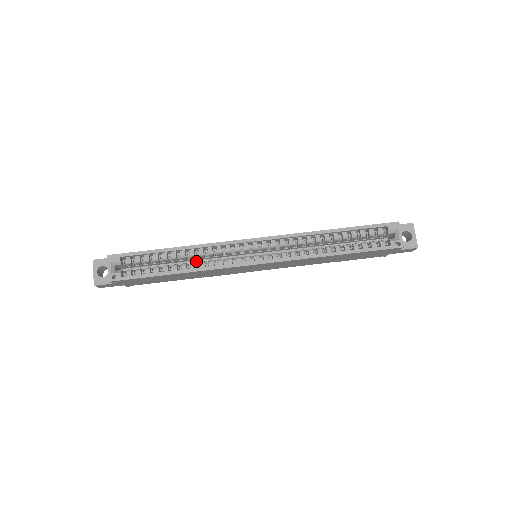
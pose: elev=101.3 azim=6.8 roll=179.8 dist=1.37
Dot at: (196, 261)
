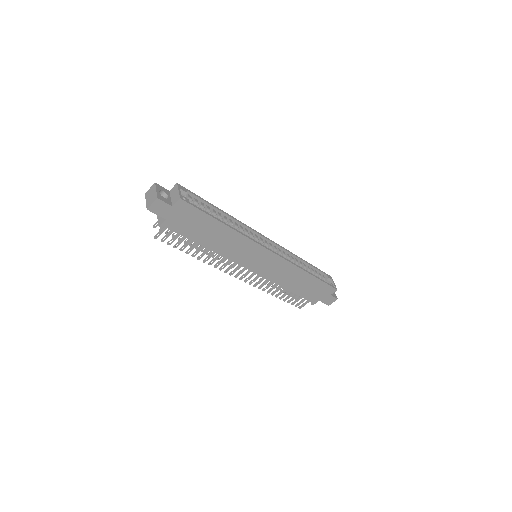
Dot at: occluded
